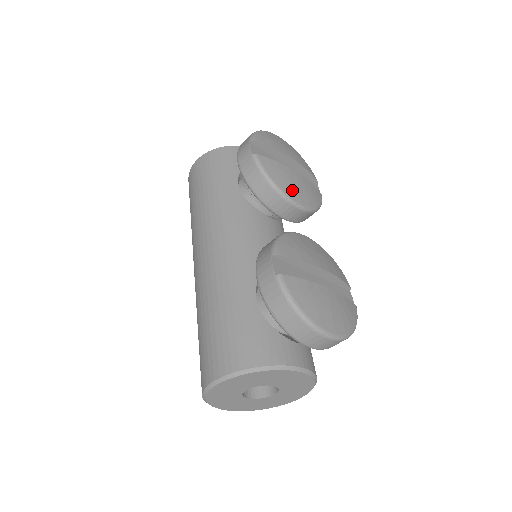
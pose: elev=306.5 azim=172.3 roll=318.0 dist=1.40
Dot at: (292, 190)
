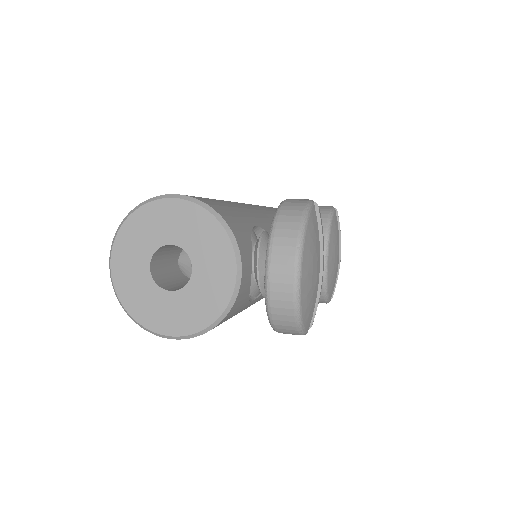
Dot at: (332, 249)
